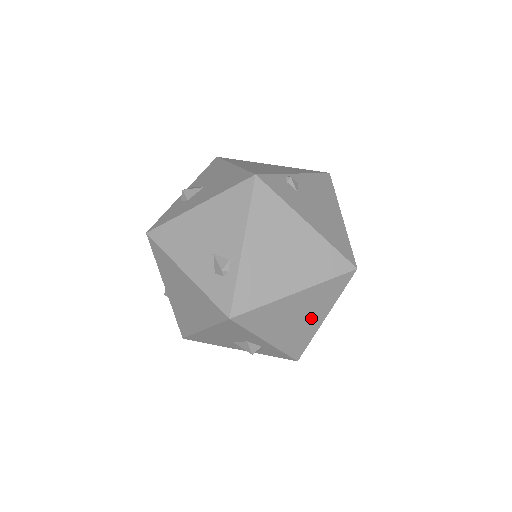
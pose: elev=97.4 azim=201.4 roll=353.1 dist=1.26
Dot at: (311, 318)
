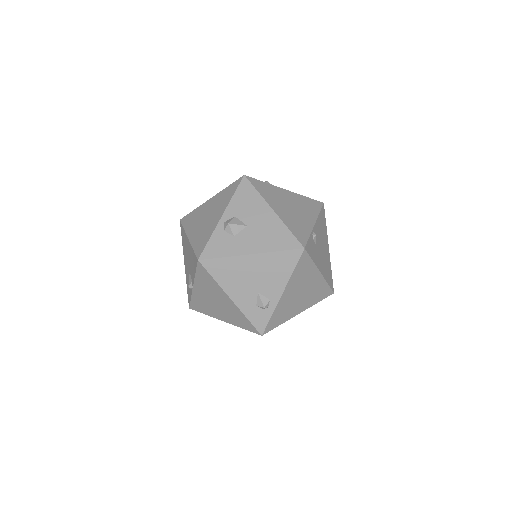
Dot at: occluded
